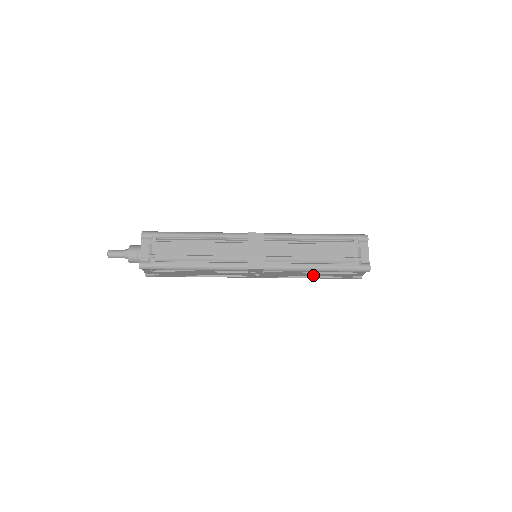
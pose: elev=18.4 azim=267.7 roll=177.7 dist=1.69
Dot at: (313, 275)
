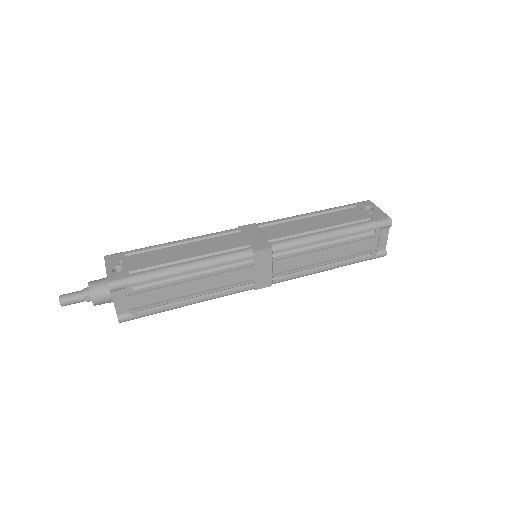
Dot at: occluded
